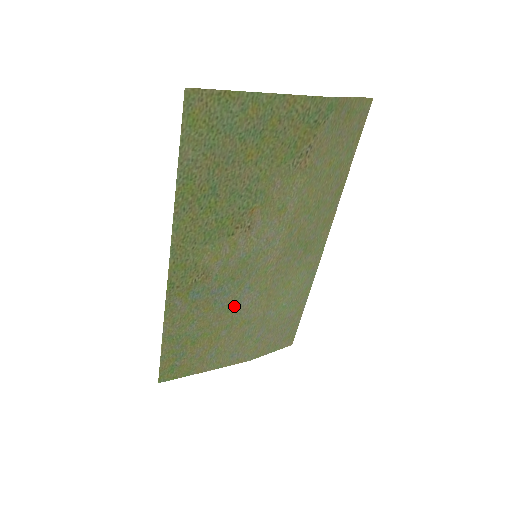
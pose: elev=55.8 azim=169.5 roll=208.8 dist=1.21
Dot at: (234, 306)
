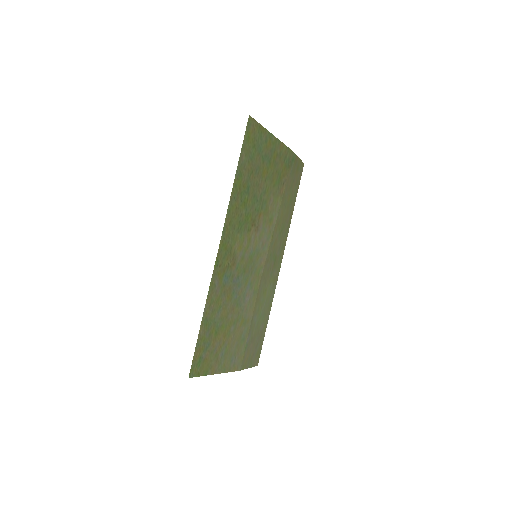
Dot at: (241, 301)
